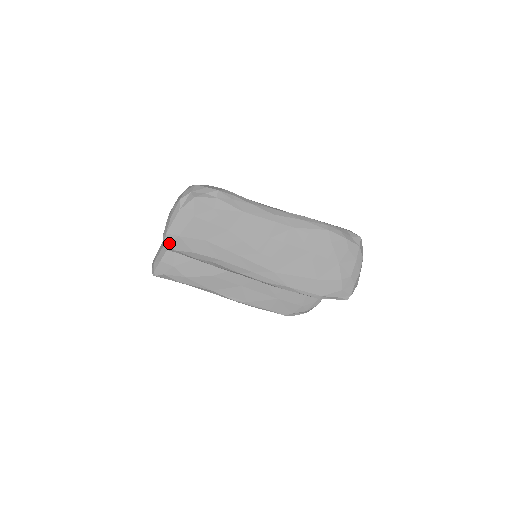
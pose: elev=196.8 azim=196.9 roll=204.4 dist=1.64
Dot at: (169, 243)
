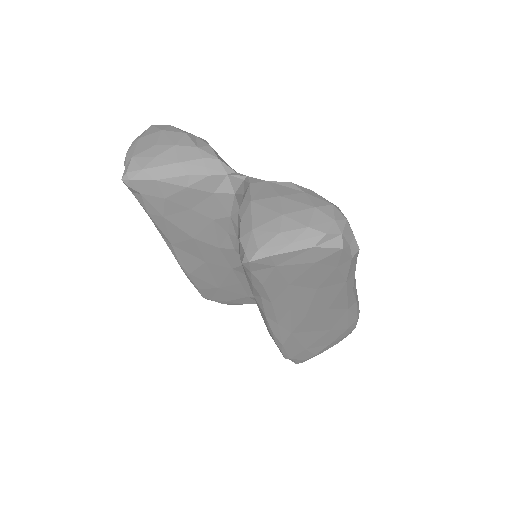
Dot at: (257, 263)
